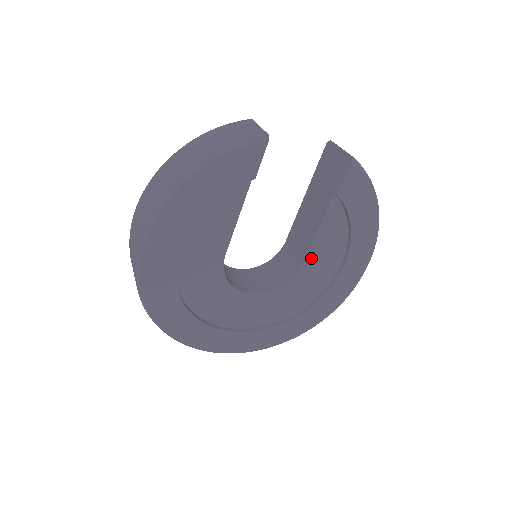
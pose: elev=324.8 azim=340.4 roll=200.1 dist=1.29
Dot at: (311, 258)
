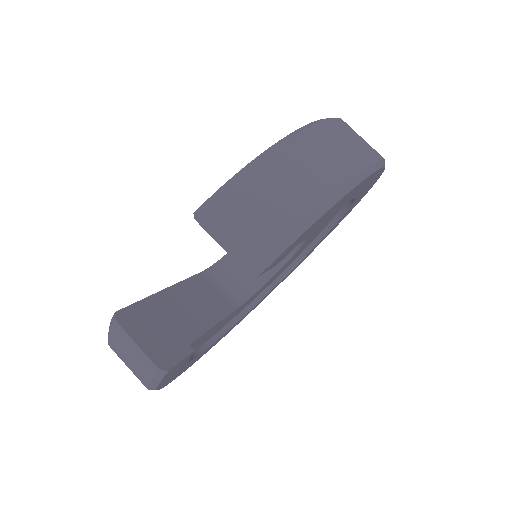
Dot at: occluded
